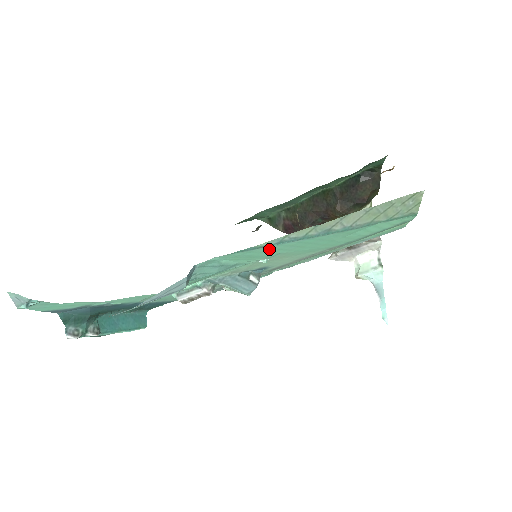
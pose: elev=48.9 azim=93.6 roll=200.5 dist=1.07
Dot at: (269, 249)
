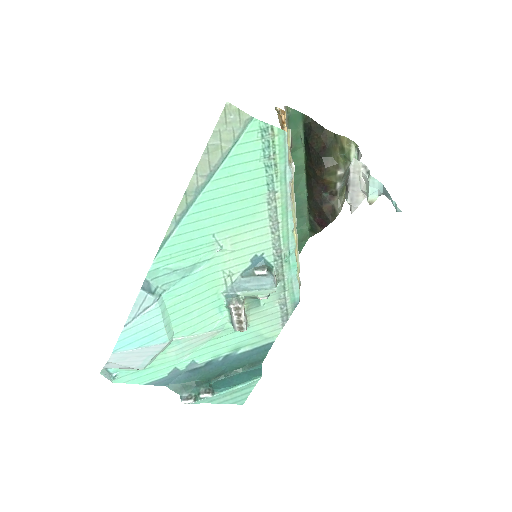
Dot at: (186, 235)
